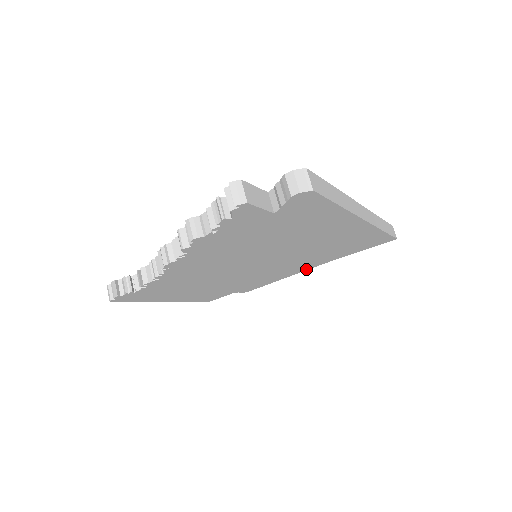
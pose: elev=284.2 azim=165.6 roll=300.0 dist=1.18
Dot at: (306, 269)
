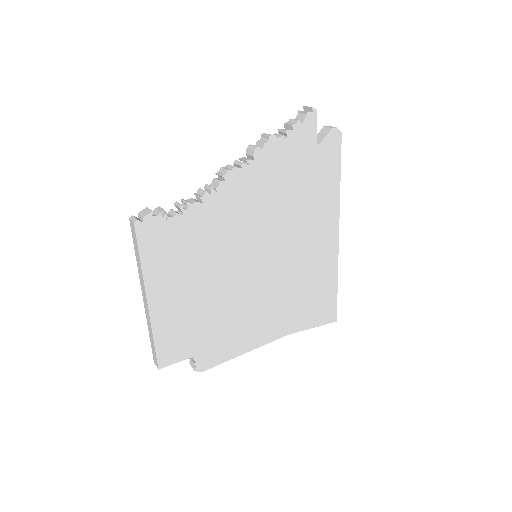
Dot at: (267, 340)
